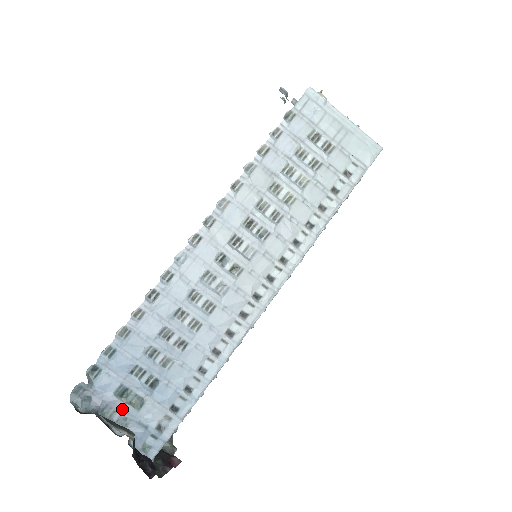
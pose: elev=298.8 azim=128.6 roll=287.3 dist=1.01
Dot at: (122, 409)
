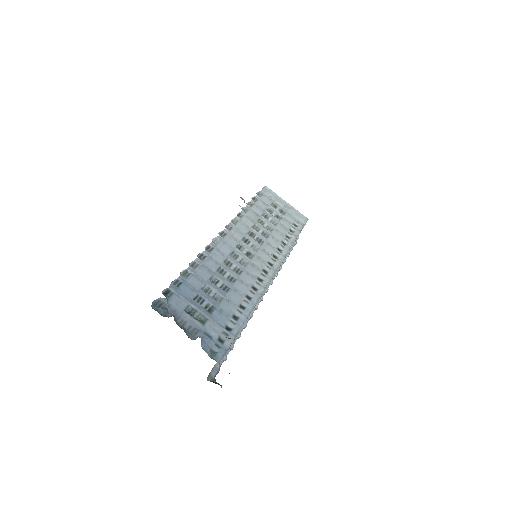
Dot at: (191, 322)
